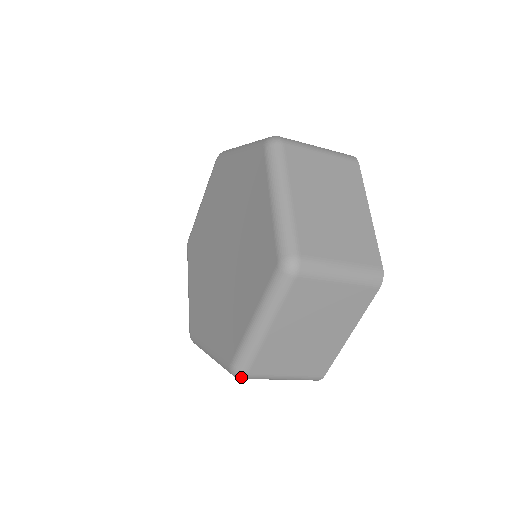
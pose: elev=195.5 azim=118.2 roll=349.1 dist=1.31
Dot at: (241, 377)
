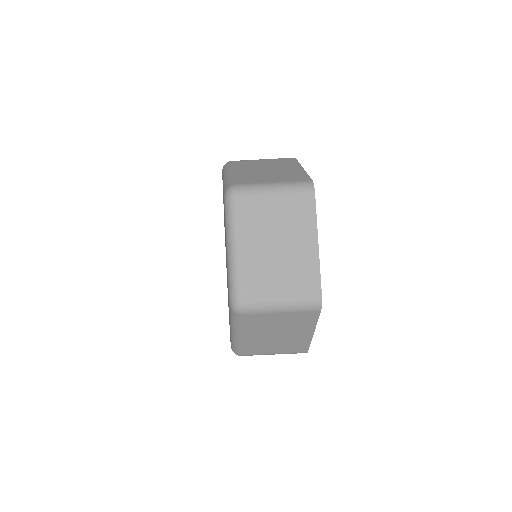
Dot at: (239, 355)
